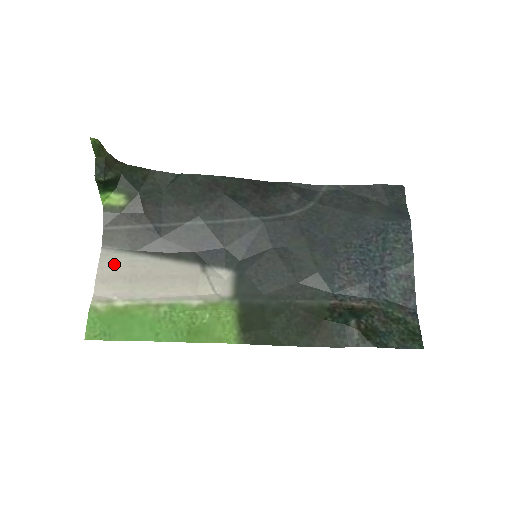
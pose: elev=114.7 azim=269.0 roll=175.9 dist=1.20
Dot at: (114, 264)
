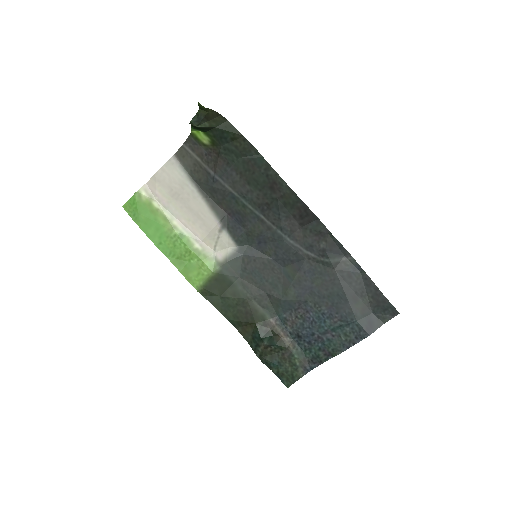
Dot at: (172, 175)
